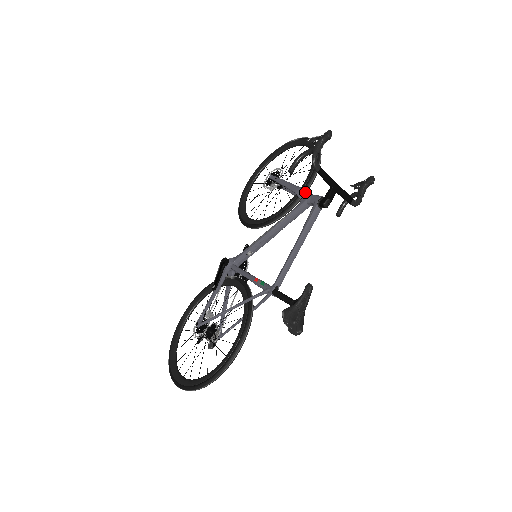
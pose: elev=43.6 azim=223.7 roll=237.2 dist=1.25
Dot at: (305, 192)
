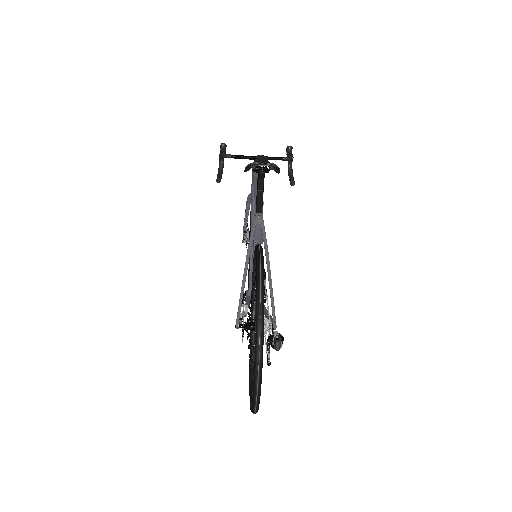
Dot at: occluded
